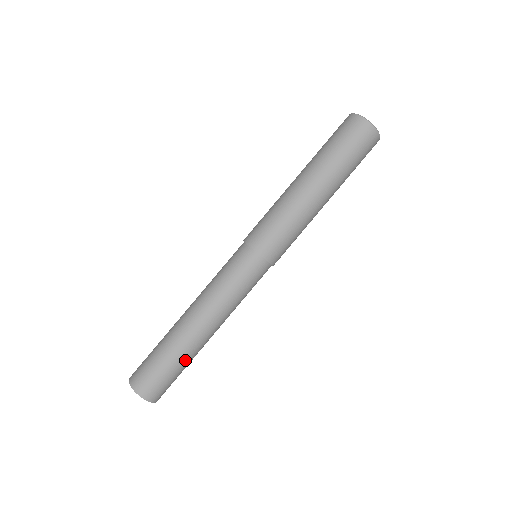
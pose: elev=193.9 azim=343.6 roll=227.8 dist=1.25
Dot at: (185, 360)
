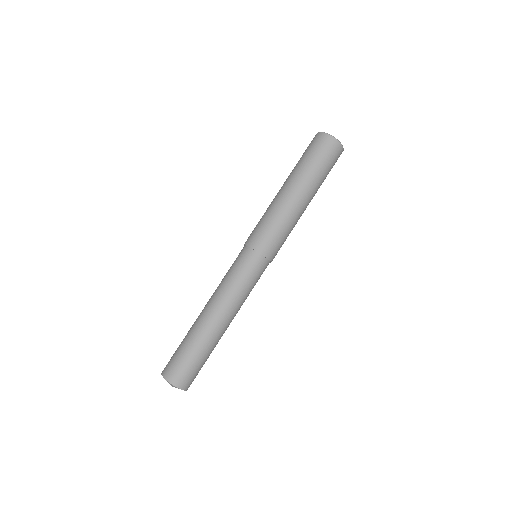
Dot at: (208, 350)
